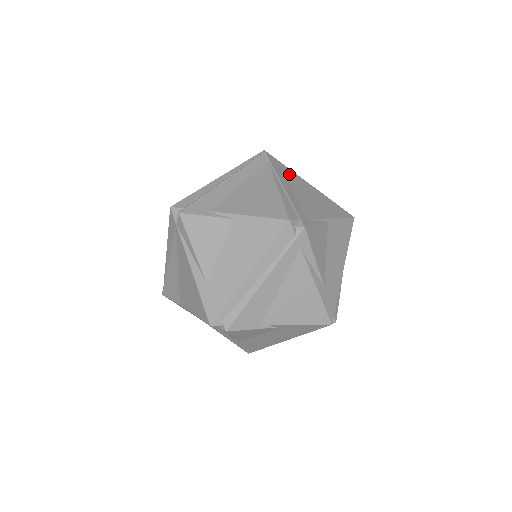
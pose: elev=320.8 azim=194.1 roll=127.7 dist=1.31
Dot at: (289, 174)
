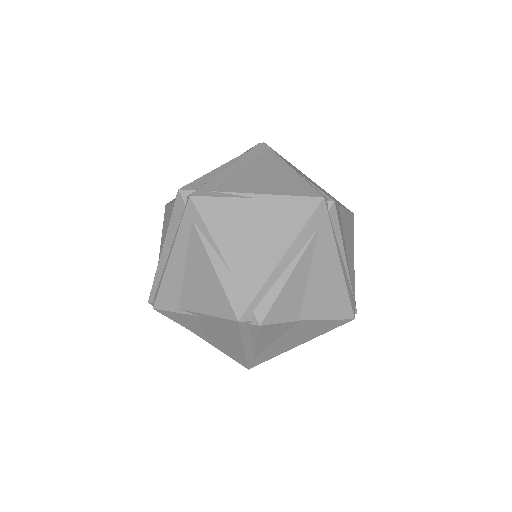
Dot at: (266, 159)
